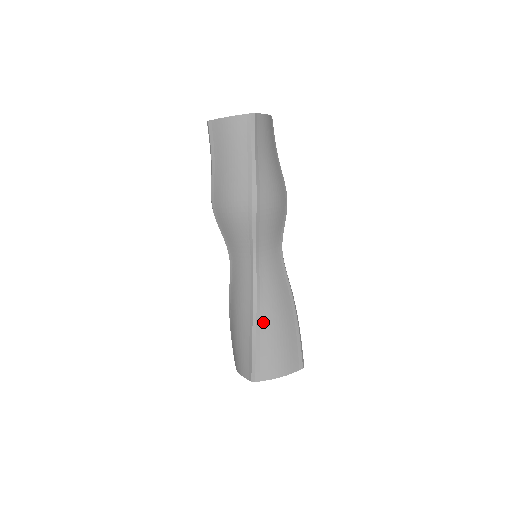
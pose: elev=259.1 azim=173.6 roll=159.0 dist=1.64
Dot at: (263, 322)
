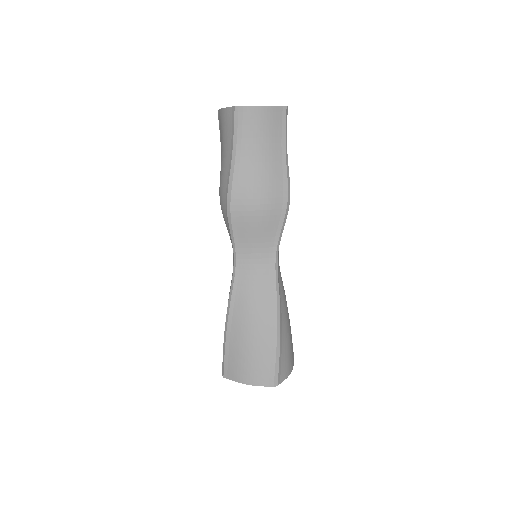
Dot at: (234, 324)
